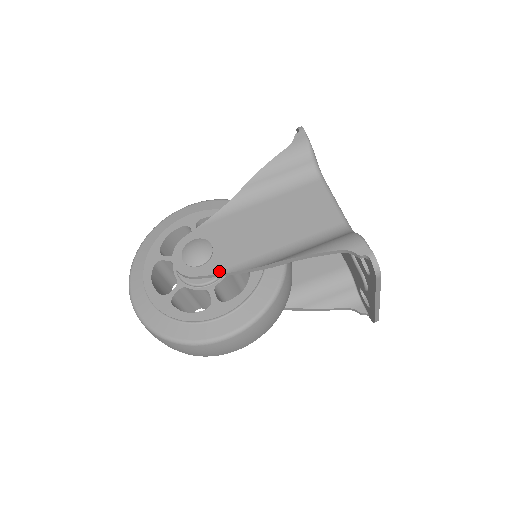
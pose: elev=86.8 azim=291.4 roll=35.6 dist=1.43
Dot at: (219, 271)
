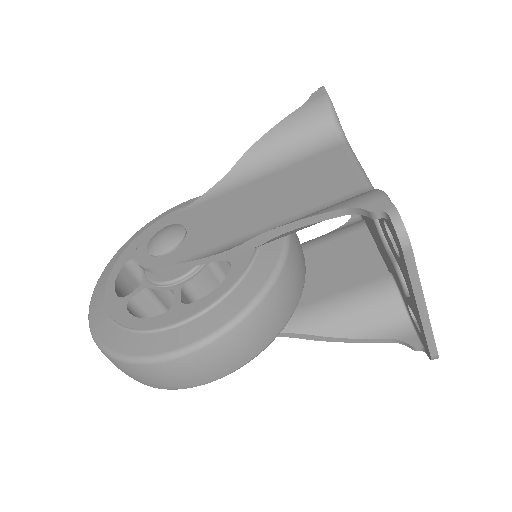
Dot at: (184, 259)
